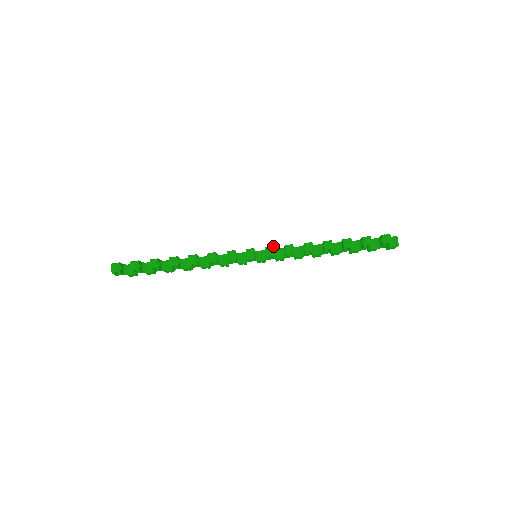
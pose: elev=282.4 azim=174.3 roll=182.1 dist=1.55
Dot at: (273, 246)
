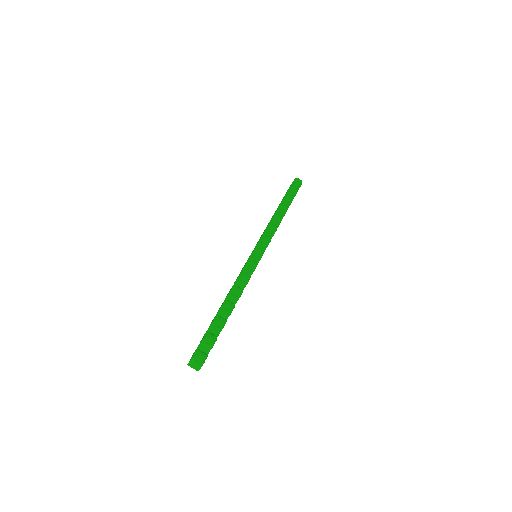
Dot at: (263, 235)
